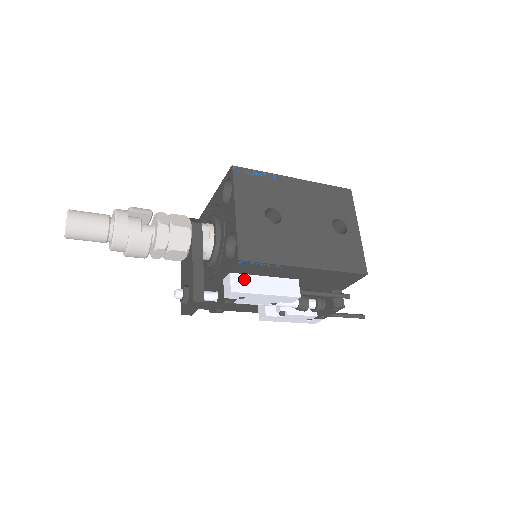
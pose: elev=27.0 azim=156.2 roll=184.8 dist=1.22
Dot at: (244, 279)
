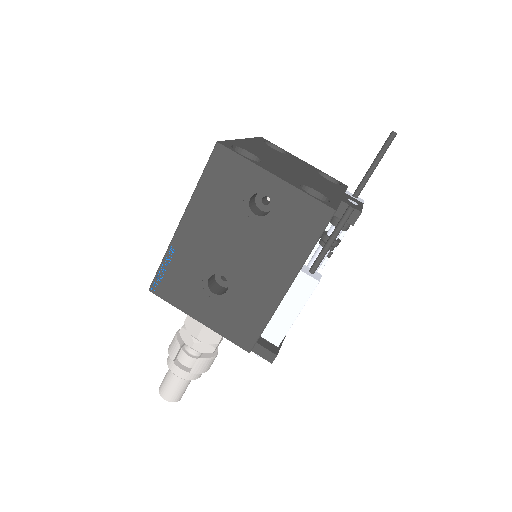
Dot at: (272, 327)
